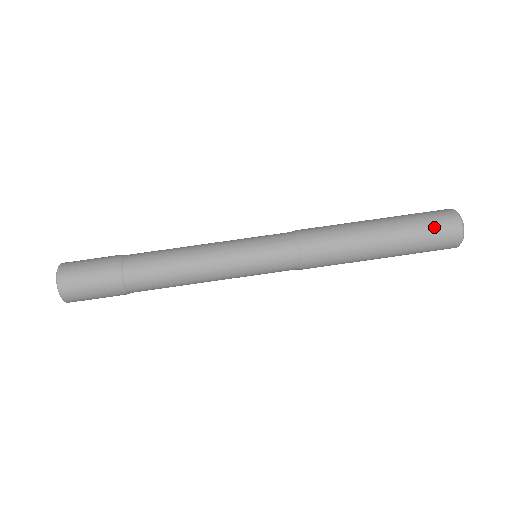
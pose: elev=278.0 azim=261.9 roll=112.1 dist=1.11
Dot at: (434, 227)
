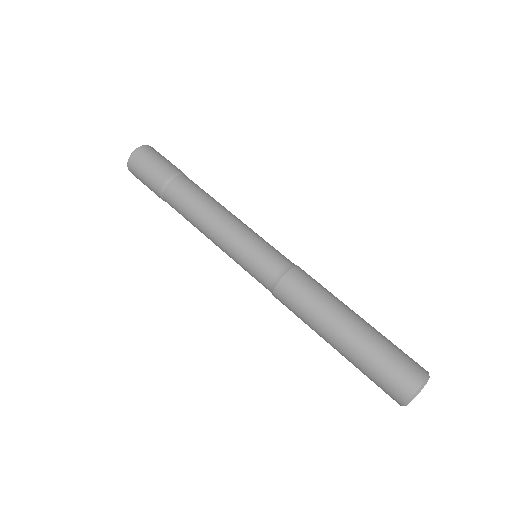
Dot at: (398, 360)
